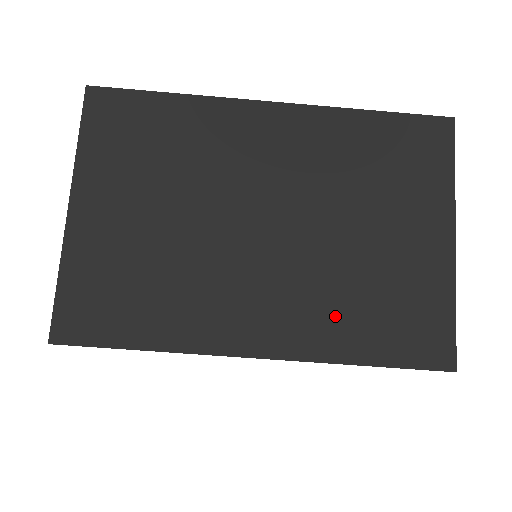
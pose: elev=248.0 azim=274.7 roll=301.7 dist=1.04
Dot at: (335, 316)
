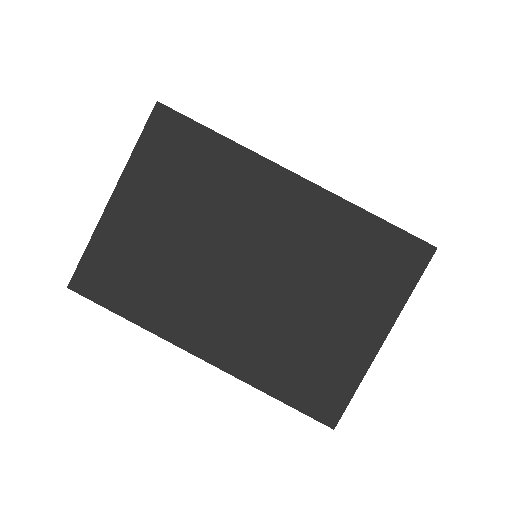
Dot at: (268, 355)
